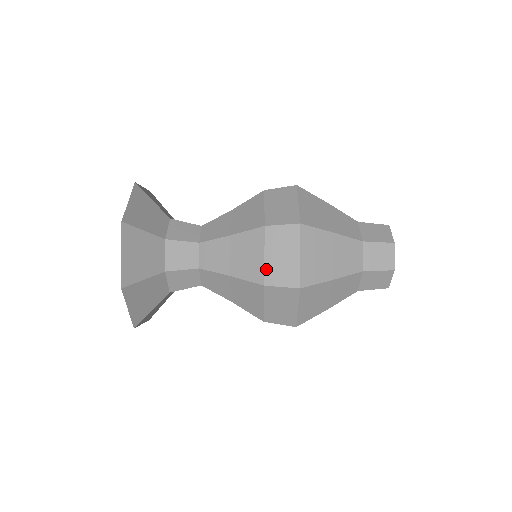
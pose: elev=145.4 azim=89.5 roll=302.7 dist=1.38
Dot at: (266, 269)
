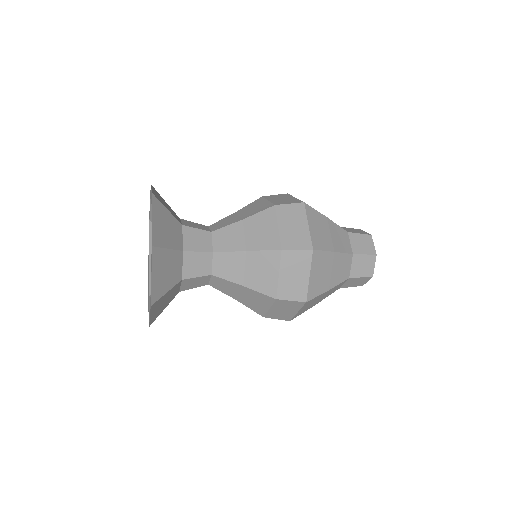
Dot at: (279, 286)
